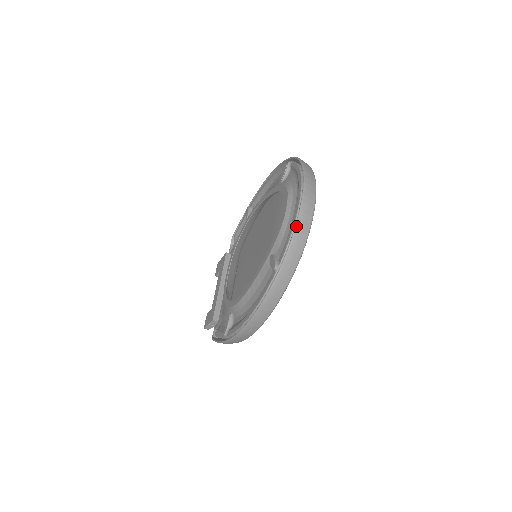
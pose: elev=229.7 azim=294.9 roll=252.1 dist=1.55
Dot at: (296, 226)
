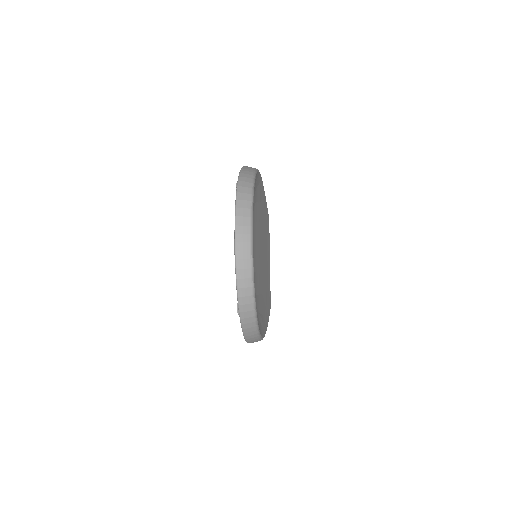
Dot at: (236, 284)
